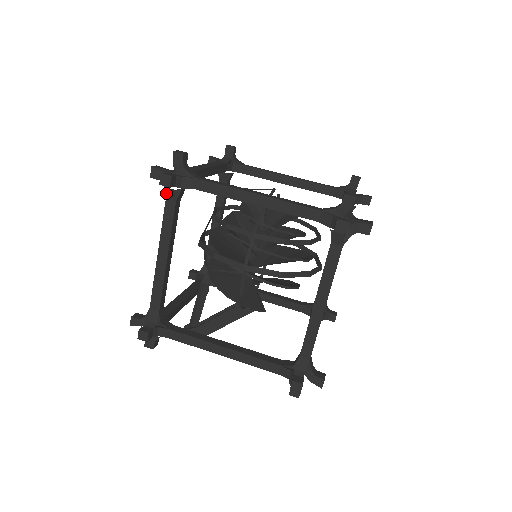
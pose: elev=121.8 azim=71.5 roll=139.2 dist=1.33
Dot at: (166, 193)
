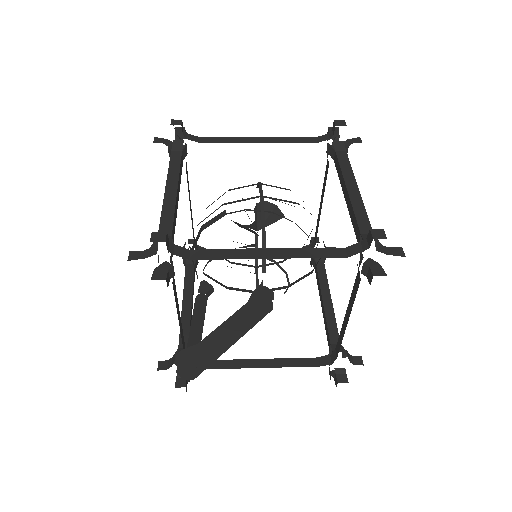
Dot at: (172, 146)
